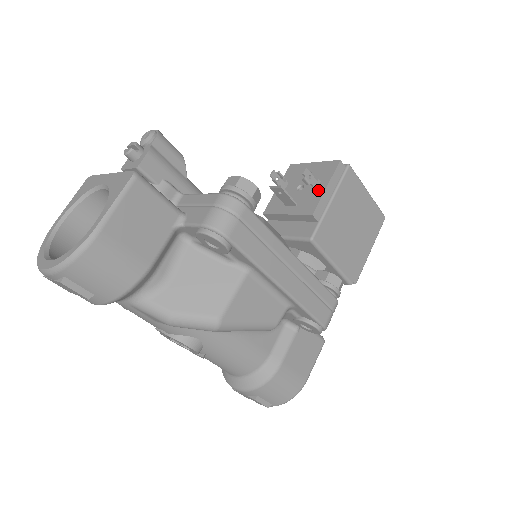
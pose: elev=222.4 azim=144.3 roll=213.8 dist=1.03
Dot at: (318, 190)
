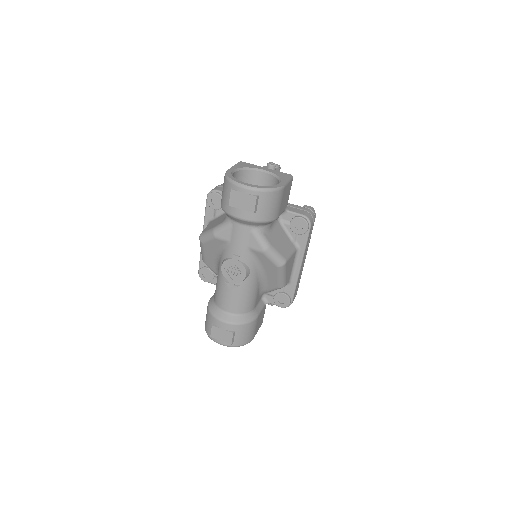
Dot at: occluded
